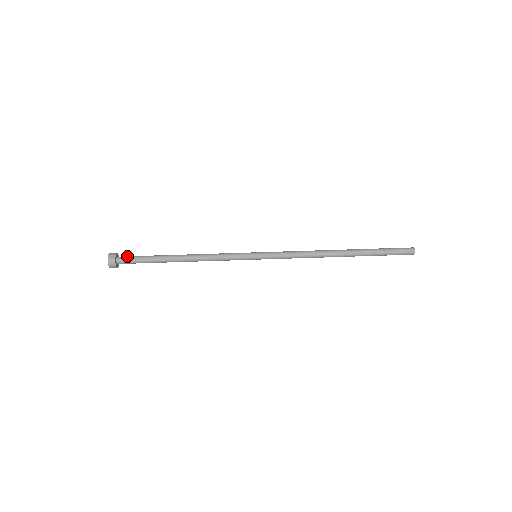
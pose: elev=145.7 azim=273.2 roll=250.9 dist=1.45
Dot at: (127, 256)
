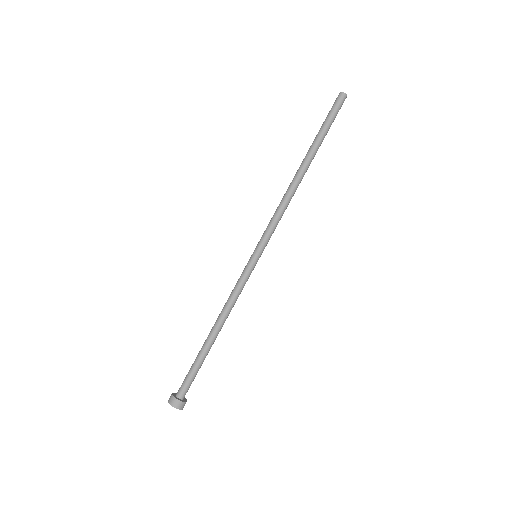
Dot at: (186, 389)
